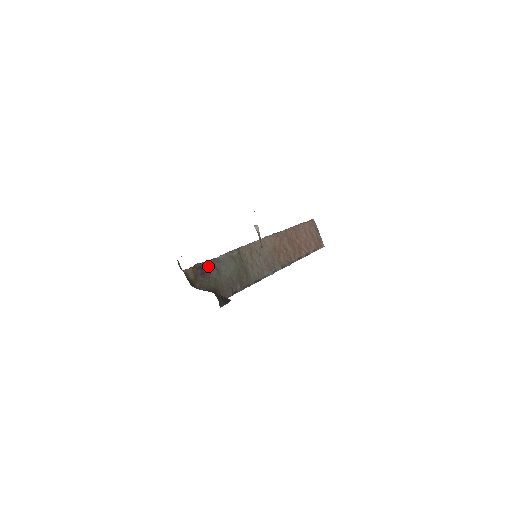
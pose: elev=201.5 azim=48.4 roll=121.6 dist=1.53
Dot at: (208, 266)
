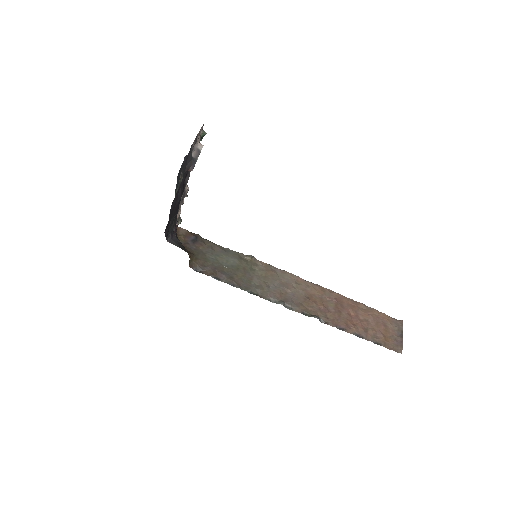
Dot at: (206, 242)
